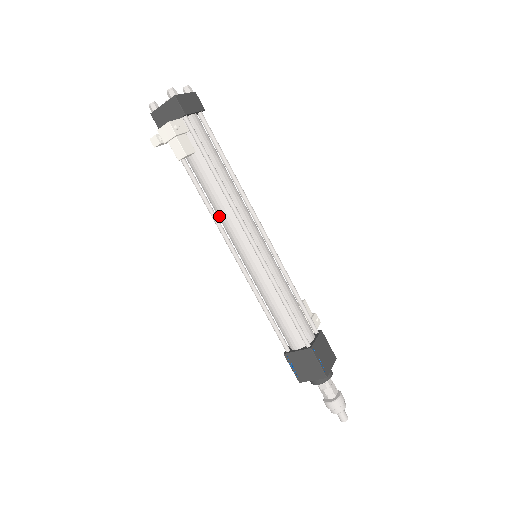
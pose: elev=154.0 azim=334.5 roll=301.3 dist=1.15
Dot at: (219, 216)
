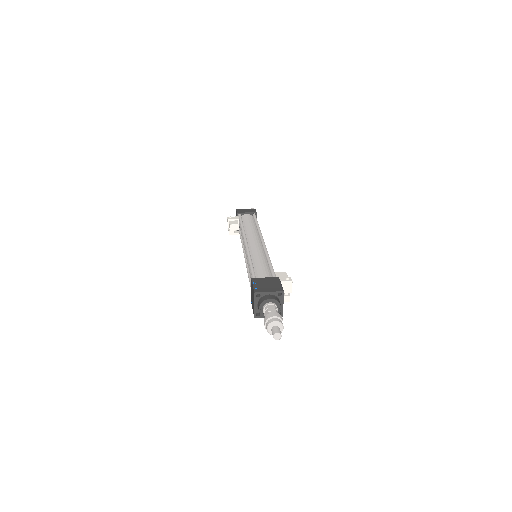
Dot at: occluded
